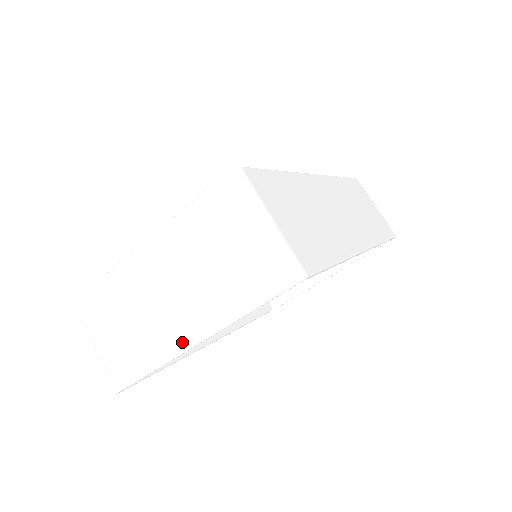
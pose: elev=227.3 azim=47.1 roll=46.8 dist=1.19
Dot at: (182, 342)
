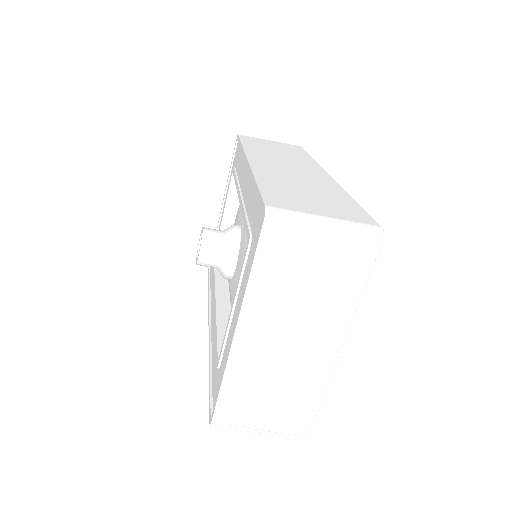
Dot at: (331, 356)
